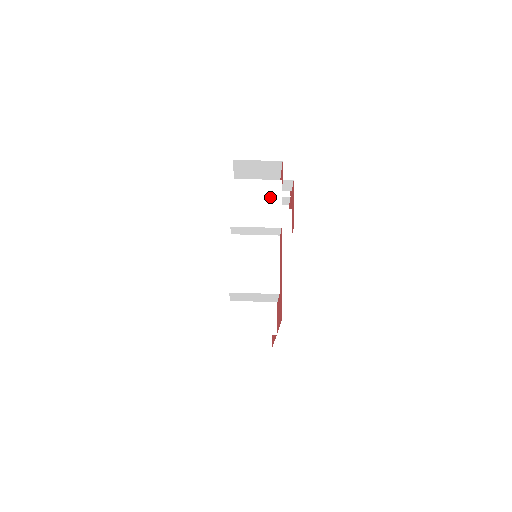
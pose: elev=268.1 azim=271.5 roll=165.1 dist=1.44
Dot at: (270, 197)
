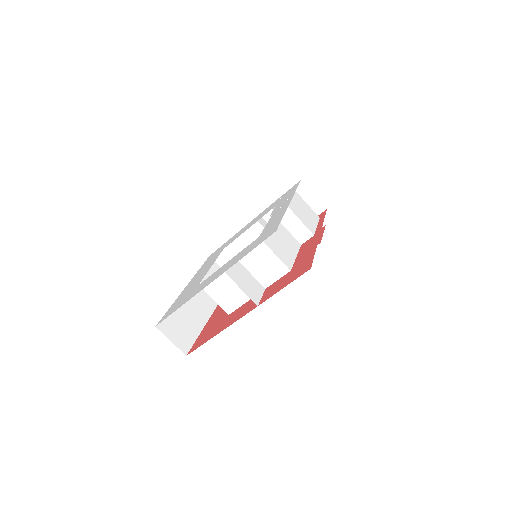
Dot at: (312, 217)
